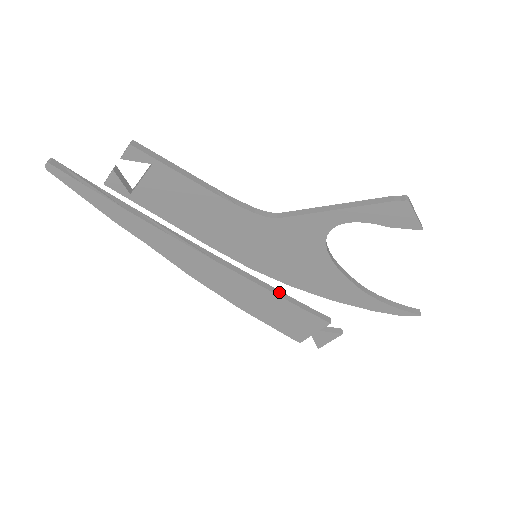
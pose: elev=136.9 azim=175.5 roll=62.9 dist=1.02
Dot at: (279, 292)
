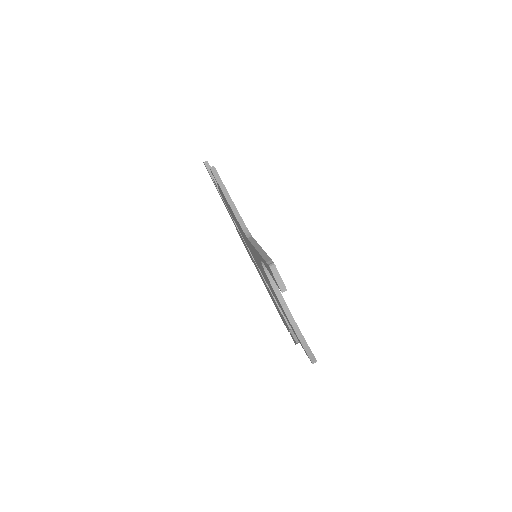
Dot at: occluded
